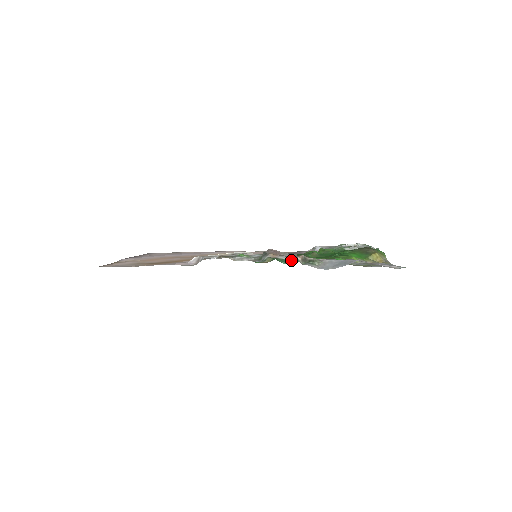
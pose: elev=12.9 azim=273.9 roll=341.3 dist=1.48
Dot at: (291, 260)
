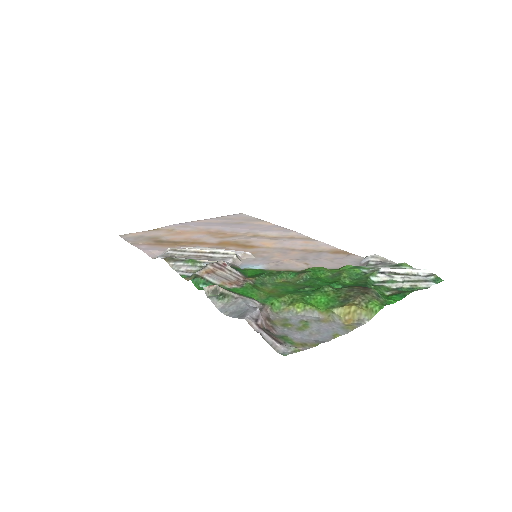
Dot at: (216, 284)
